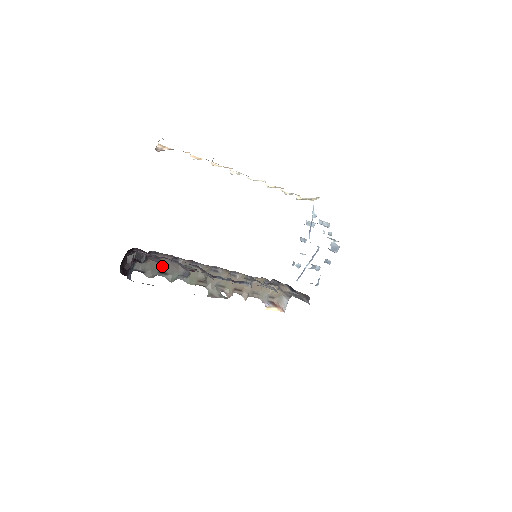
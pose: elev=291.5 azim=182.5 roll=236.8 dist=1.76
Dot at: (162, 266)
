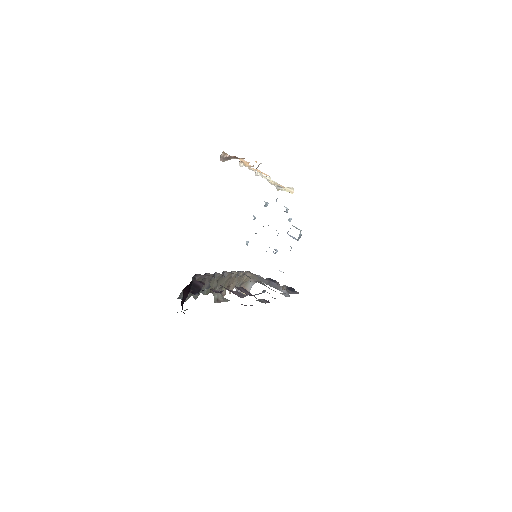
Dot at: occluded
